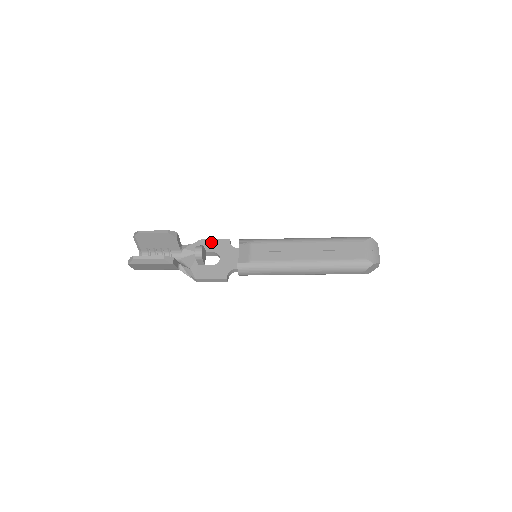
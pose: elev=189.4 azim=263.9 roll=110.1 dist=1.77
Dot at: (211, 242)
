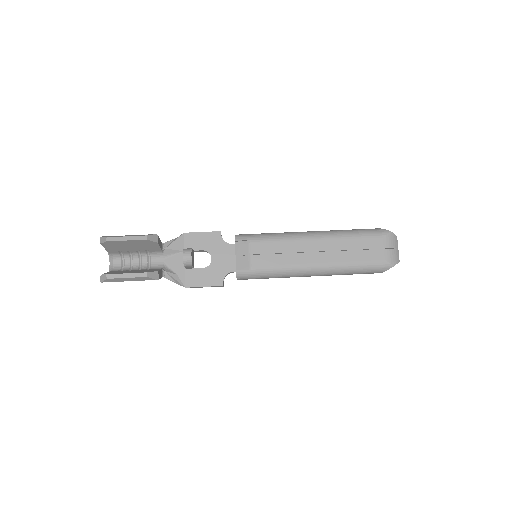
Dot at: (198, 236)
